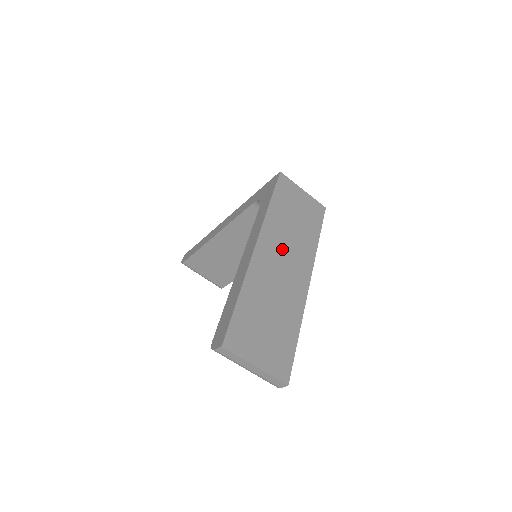
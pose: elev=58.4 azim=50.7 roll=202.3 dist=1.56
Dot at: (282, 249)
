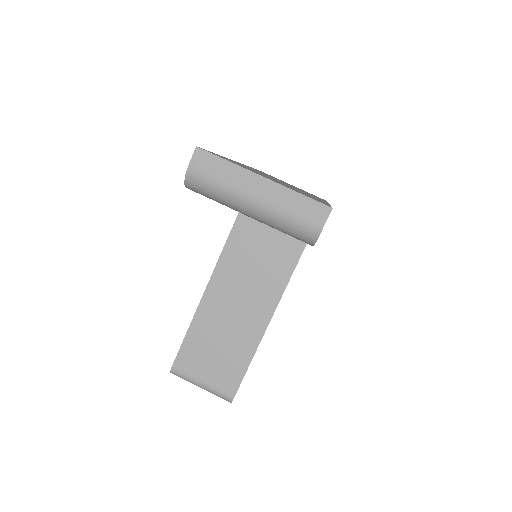
Dot at: occluded
